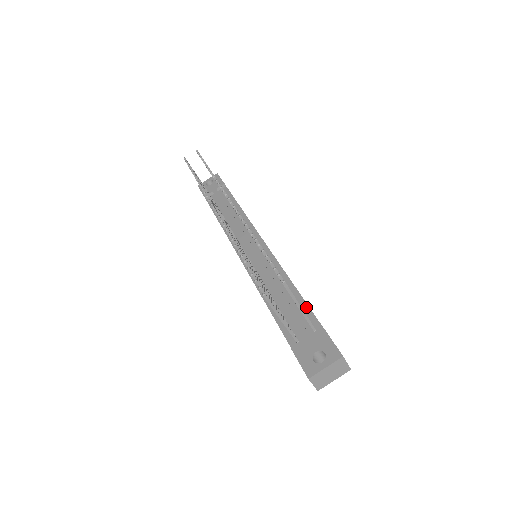
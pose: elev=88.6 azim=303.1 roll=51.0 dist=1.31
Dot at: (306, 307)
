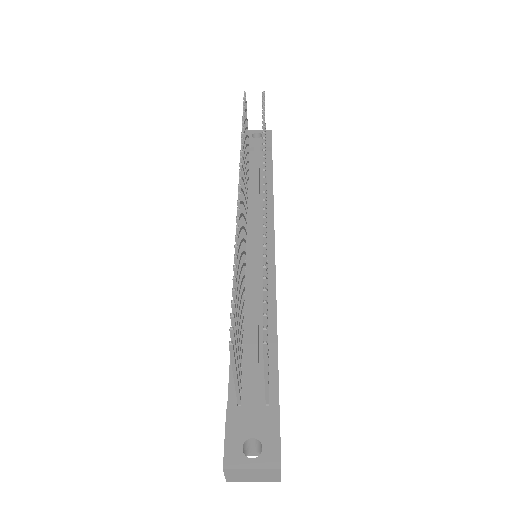
Dot at: (275, 366)
